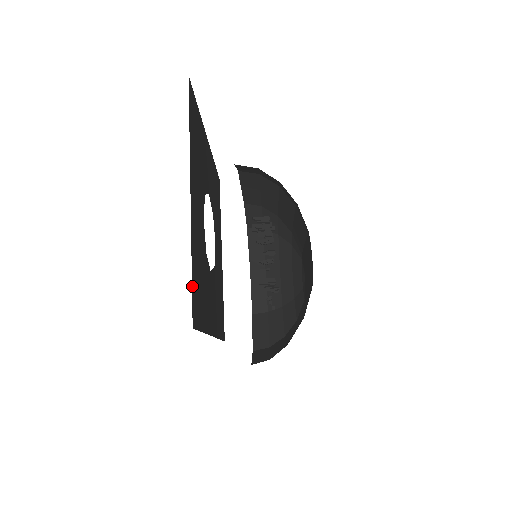
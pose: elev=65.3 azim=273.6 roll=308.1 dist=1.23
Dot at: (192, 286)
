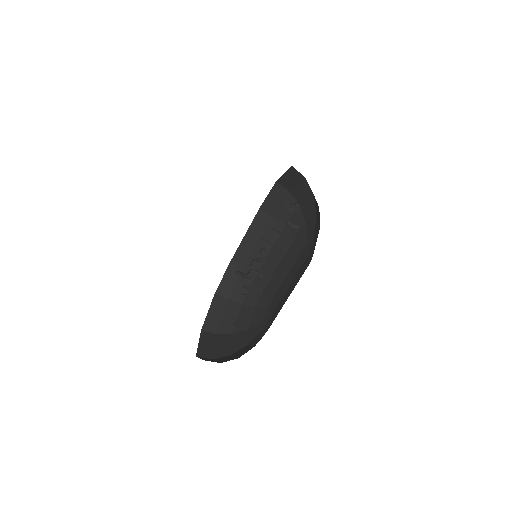
Dot at: occluded
